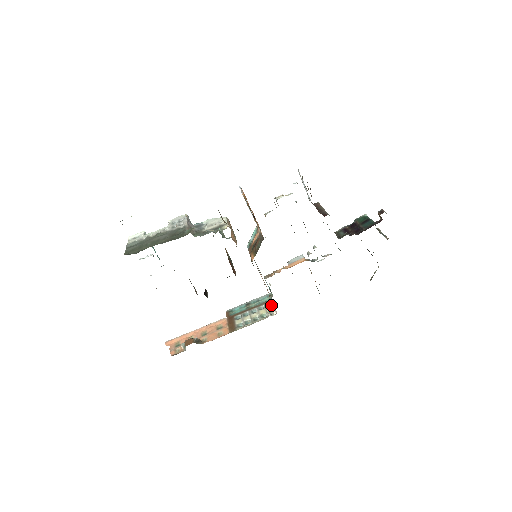
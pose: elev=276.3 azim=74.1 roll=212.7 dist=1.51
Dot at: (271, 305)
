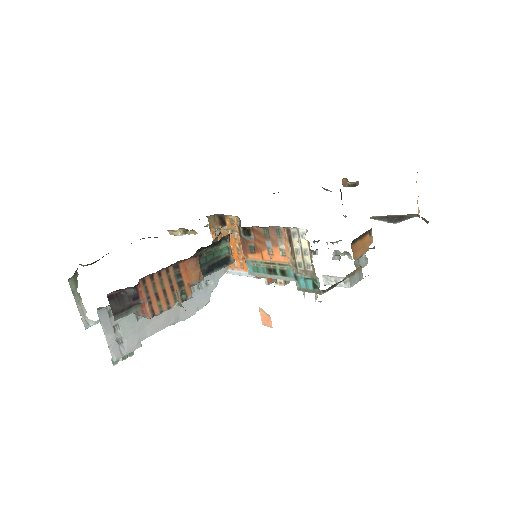
Dot at: (312, 262)
